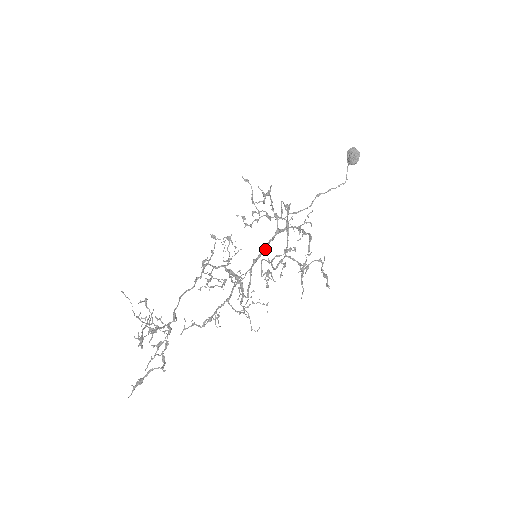
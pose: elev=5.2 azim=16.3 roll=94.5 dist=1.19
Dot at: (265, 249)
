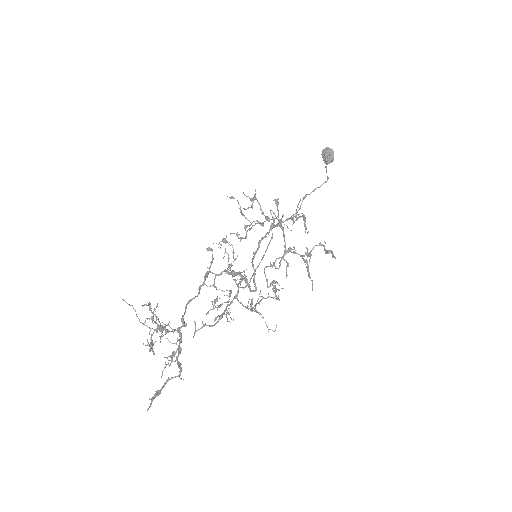
Dot at: occluded
